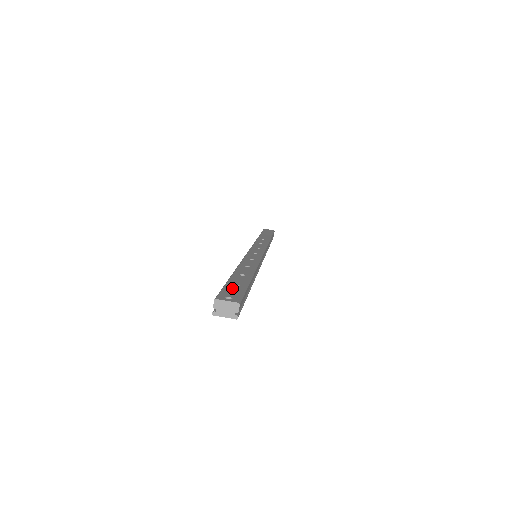
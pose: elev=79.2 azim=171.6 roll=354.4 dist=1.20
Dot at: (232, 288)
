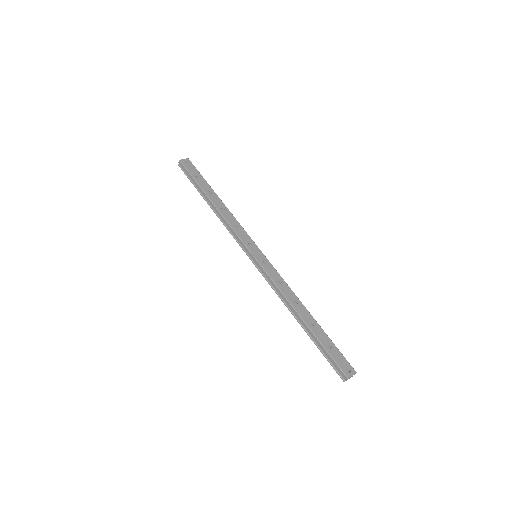
Dot at: (335, 354)
